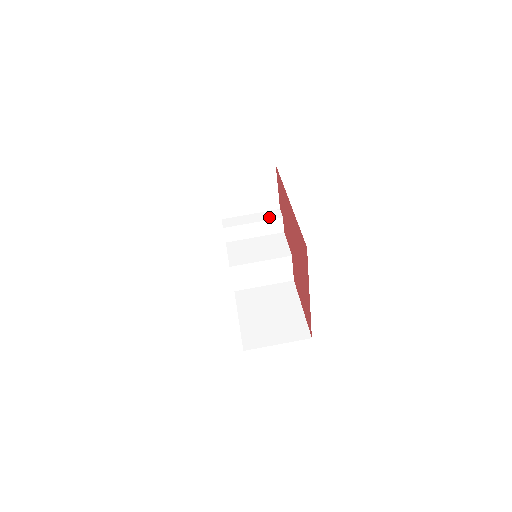
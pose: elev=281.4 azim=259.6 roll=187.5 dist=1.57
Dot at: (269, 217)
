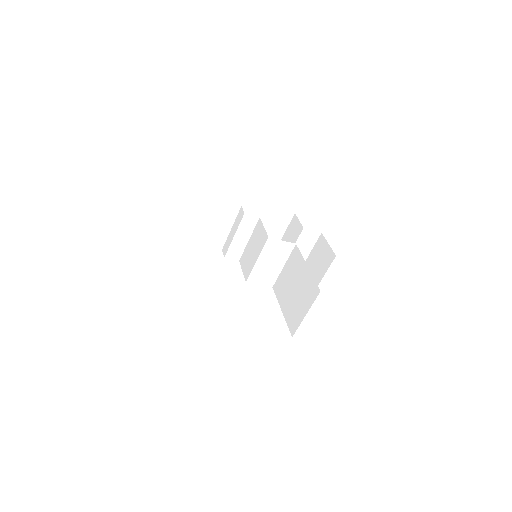
Dot at: (239, 221)
